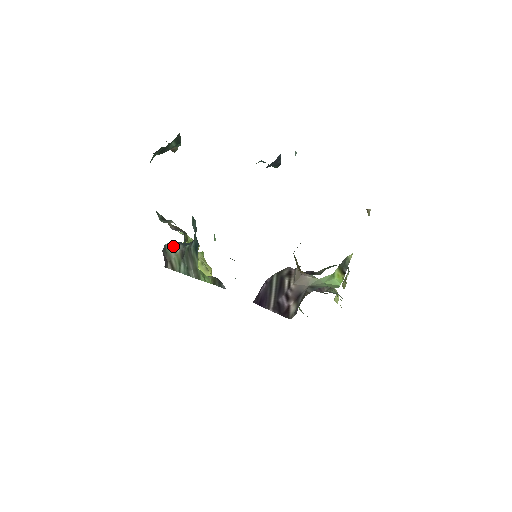
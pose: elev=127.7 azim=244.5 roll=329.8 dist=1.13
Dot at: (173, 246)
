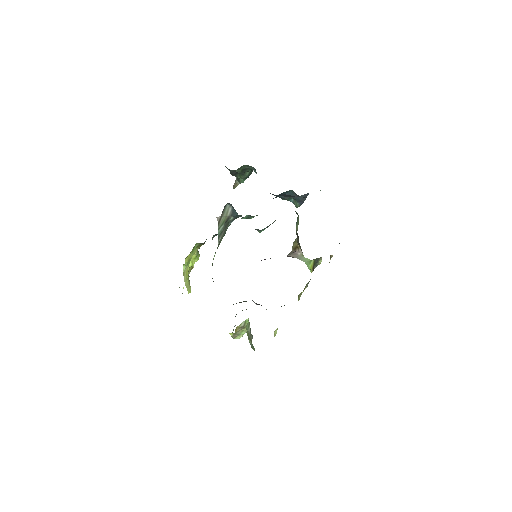
Dot at: (228, 209)
